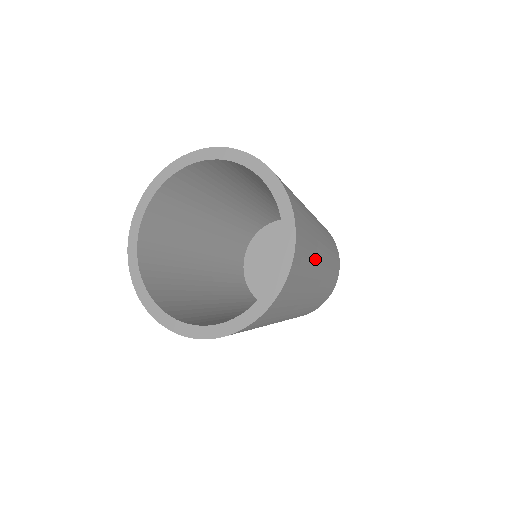
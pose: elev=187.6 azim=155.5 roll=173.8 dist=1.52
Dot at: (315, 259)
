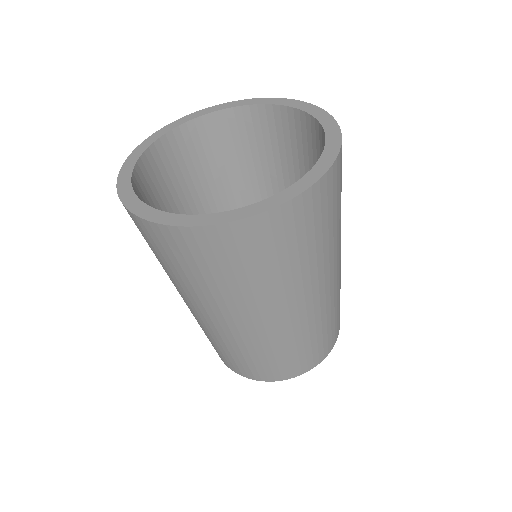
Dot at: (339, 231)
